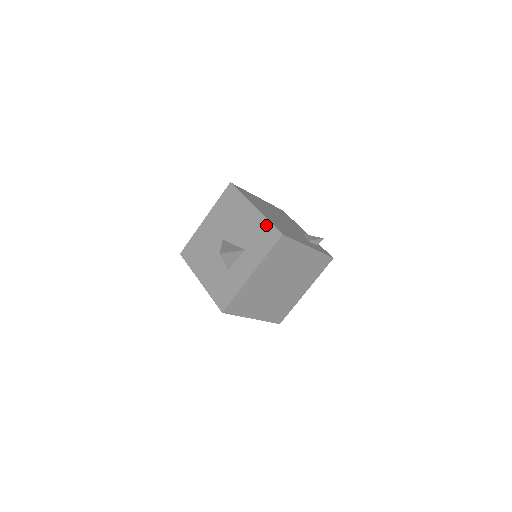
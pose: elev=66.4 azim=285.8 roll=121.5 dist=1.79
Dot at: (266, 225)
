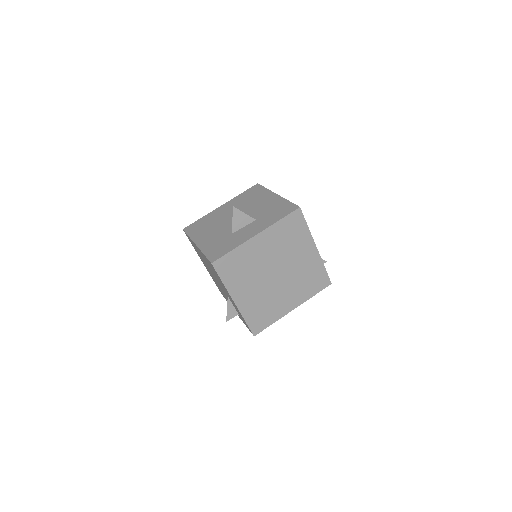
Dot at: (285, 203)
